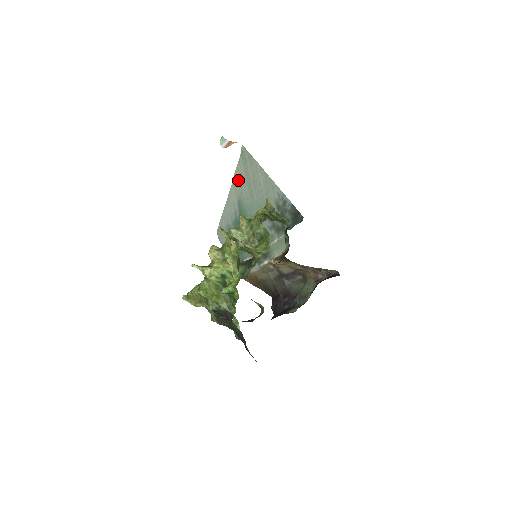
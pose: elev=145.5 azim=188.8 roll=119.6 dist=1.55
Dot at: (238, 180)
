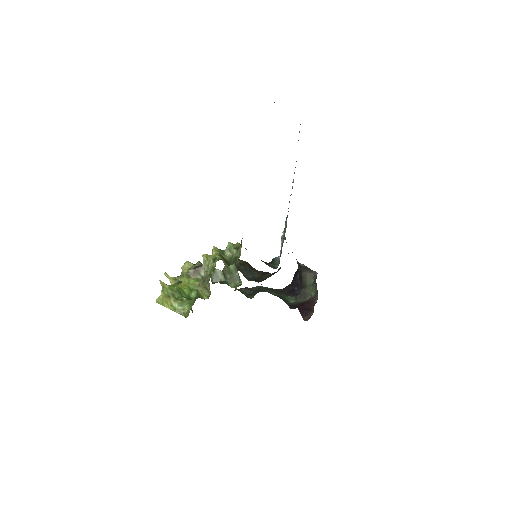
Dot at: occluded
